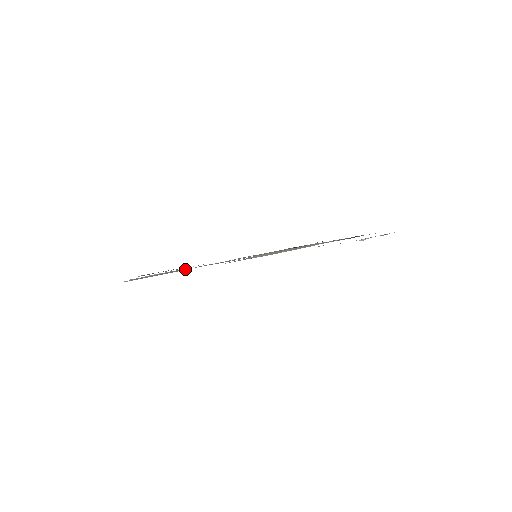
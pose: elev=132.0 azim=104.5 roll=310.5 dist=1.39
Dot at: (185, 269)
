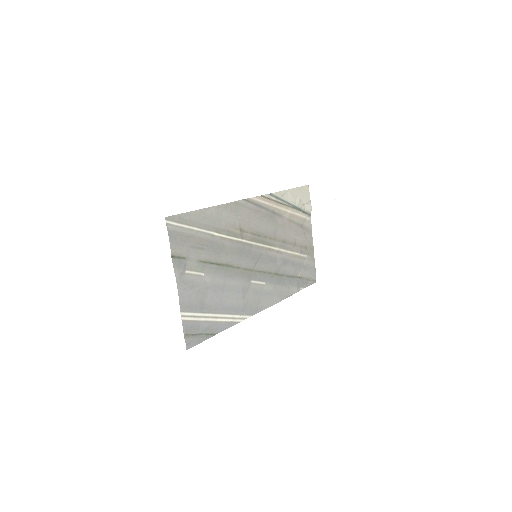
Dot at: (207, 235)
